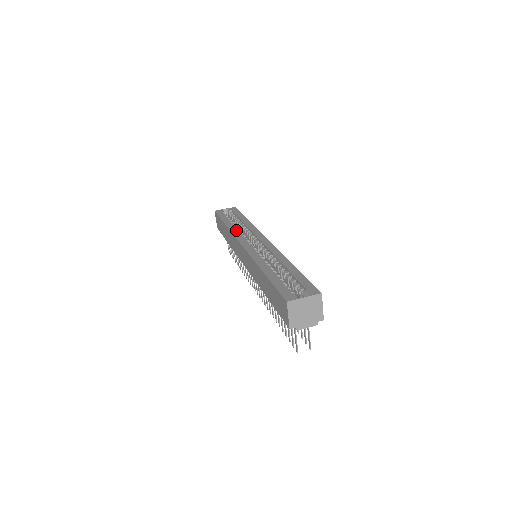
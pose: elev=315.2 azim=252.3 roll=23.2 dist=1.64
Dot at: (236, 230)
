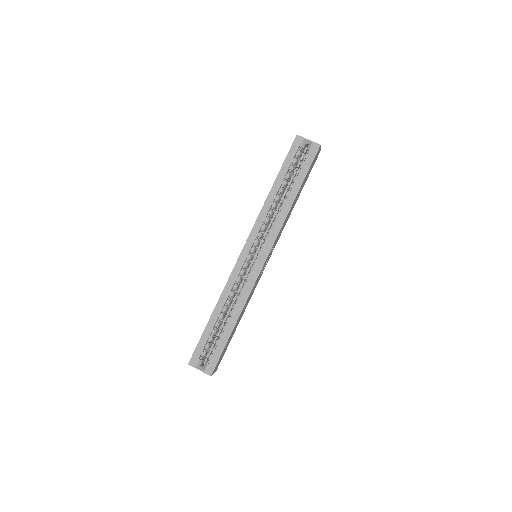
Dot at: (264, 215)
